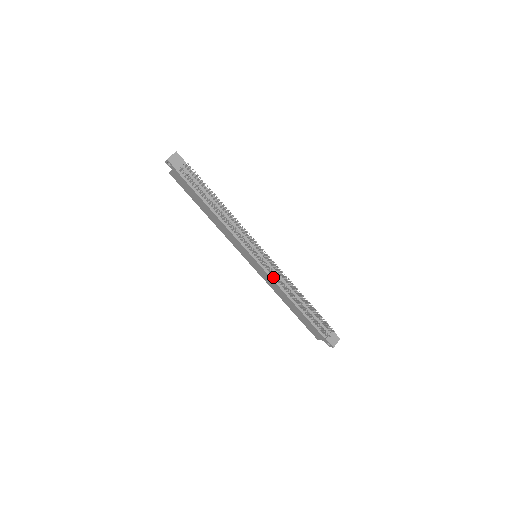
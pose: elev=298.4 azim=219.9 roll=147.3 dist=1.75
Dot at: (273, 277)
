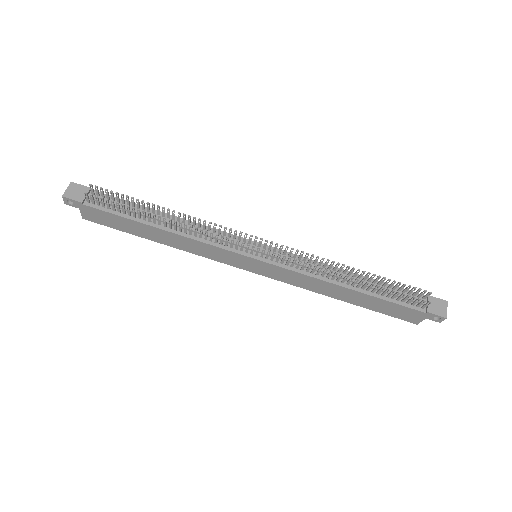
Dot at: (295, 269)
